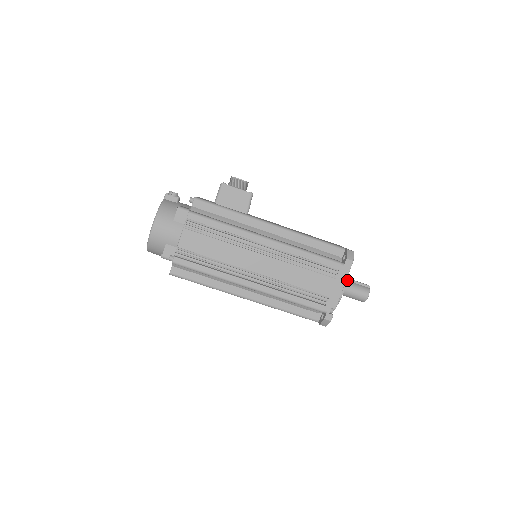
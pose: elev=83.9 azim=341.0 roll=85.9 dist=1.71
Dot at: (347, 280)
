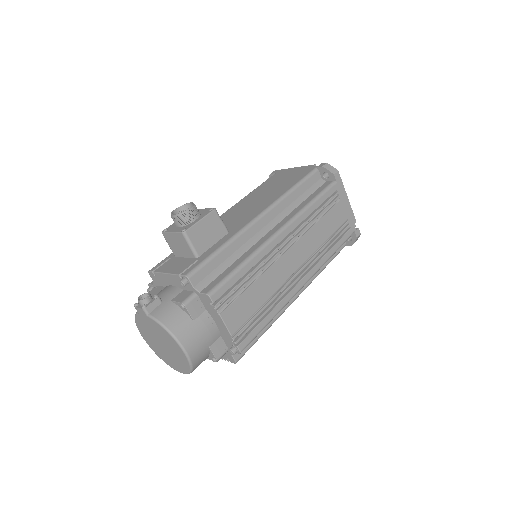
Dot at: occluded
